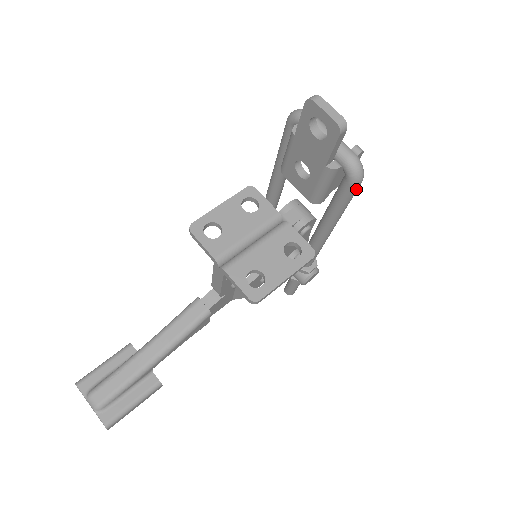
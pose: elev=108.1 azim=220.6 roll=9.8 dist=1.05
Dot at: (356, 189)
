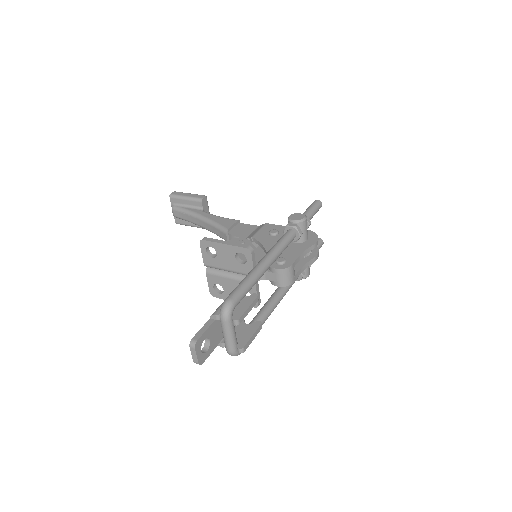
Dot at: occluded
